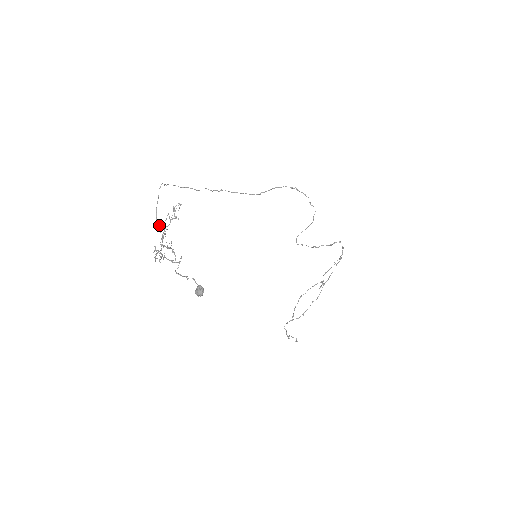
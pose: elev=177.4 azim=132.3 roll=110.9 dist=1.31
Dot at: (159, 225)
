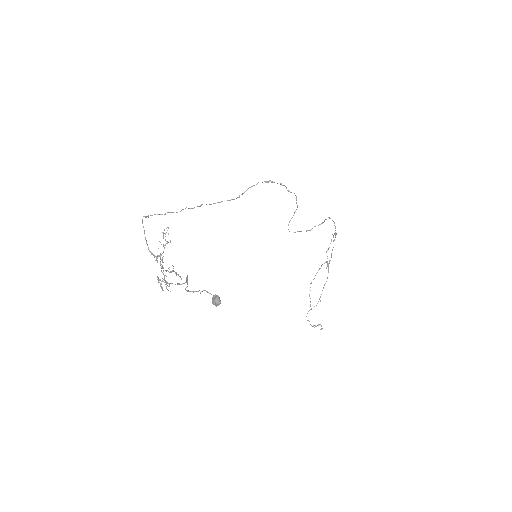
Dot at: (154, 256)
